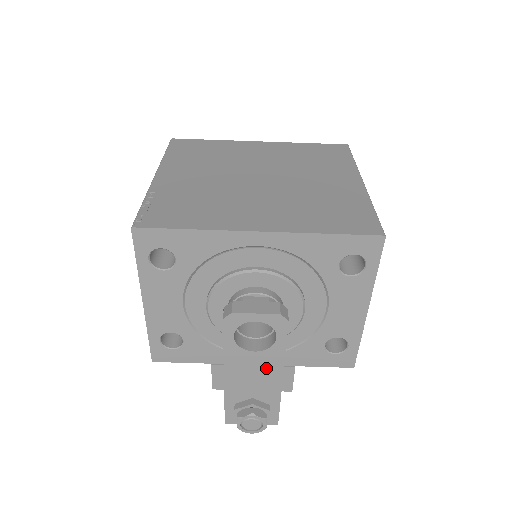
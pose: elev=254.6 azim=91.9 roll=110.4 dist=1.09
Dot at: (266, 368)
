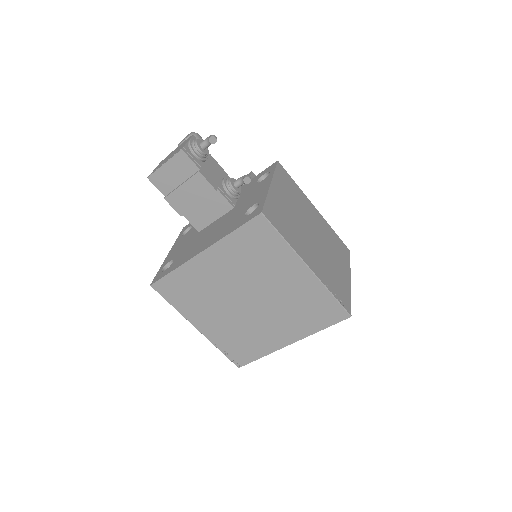
Dot at: occluded
